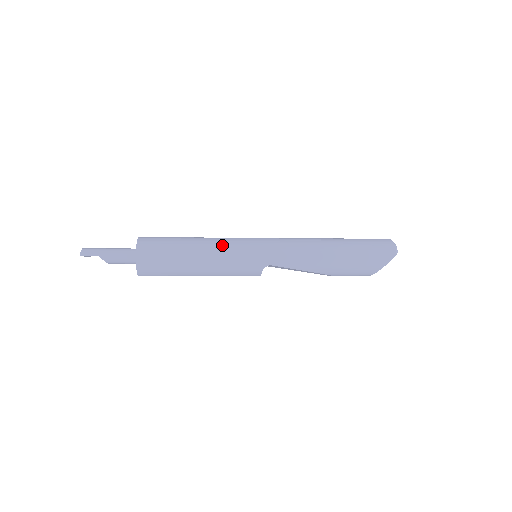
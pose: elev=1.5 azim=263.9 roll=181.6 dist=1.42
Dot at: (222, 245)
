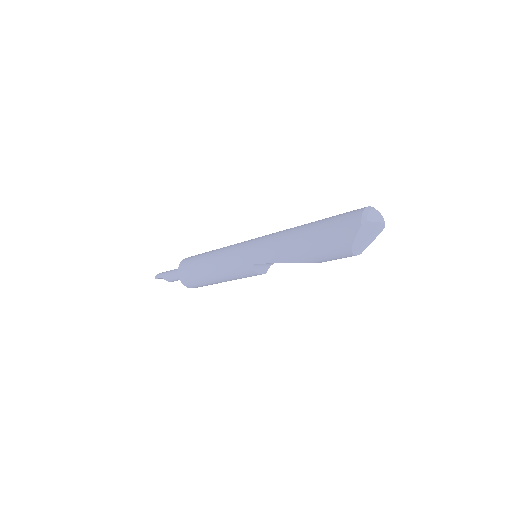
Dot at: (223, 253)
